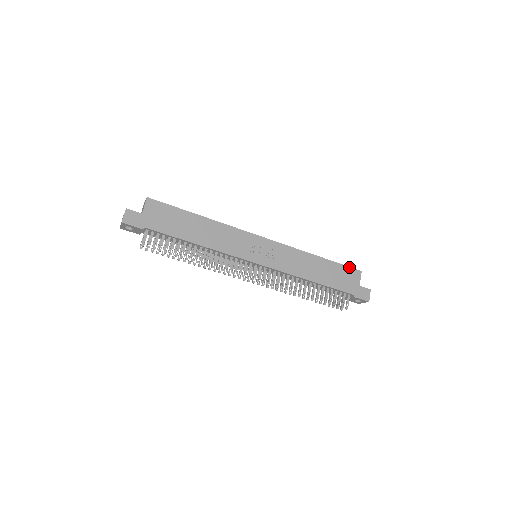
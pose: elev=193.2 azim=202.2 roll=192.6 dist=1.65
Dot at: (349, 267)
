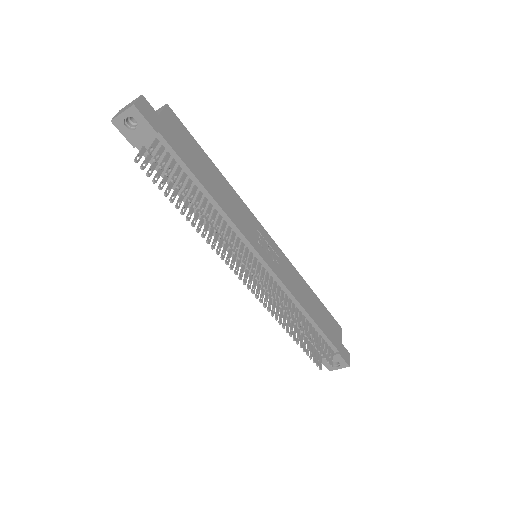
Dot at: (333, 318)
